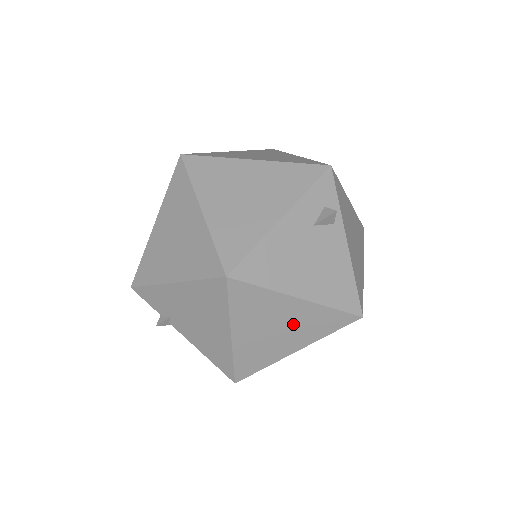
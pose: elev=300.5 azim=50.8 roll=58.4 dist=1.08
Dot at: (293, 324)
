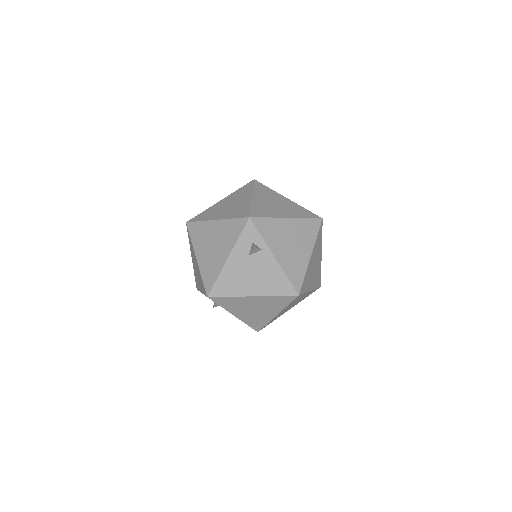
Dot at: (261, 306)
